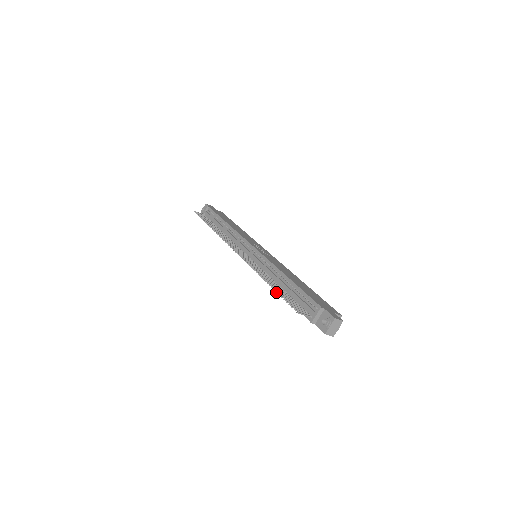
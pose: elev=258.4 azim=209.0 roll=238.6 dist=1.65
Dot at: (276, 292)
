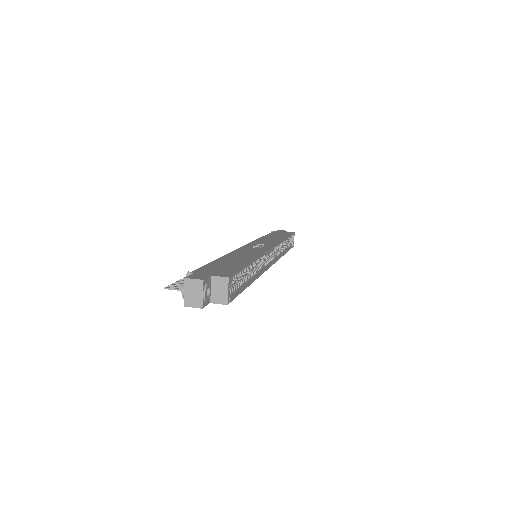
Dot at: occluded
